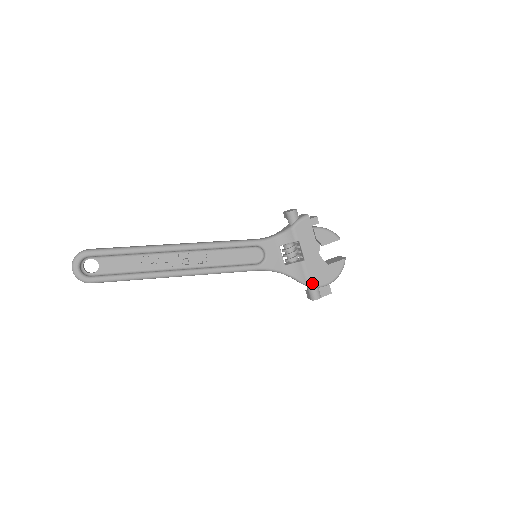
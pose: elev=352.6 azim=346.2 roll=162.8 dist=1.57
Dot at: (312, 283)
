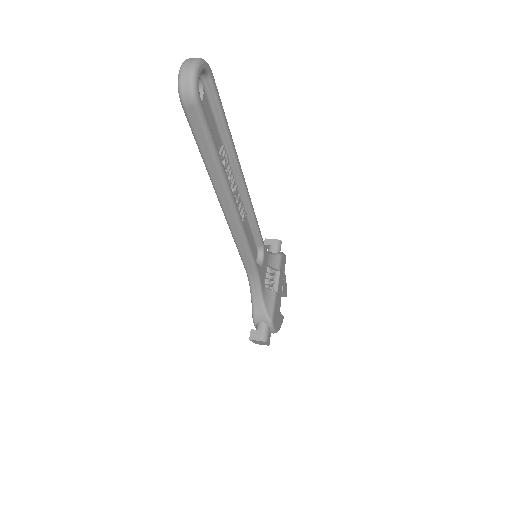
Dot at: (274, 320)
